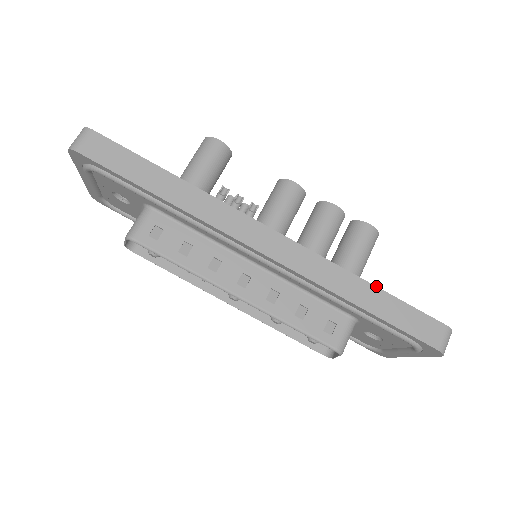
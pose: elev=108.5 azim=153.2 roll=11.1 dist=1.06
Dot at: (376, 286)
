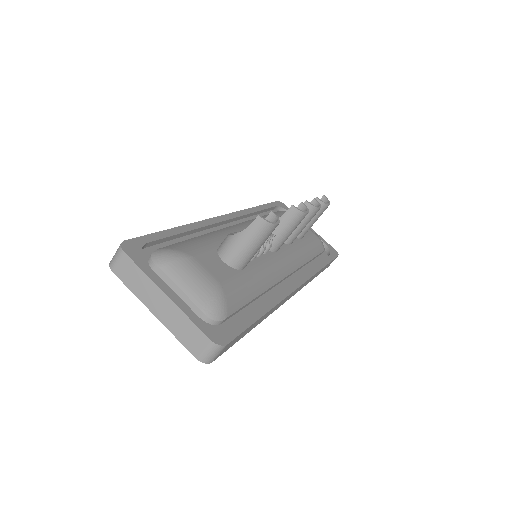
Dot at: occluded
